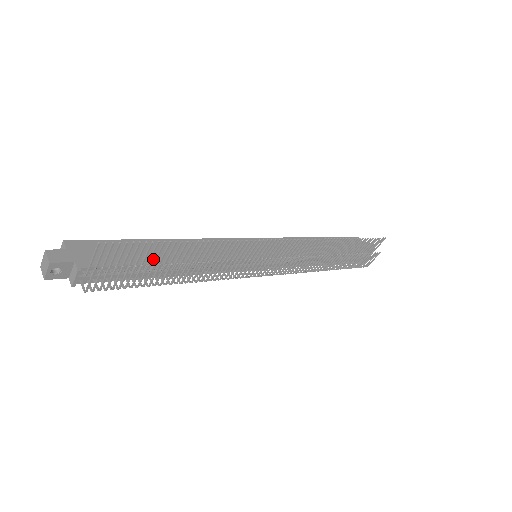
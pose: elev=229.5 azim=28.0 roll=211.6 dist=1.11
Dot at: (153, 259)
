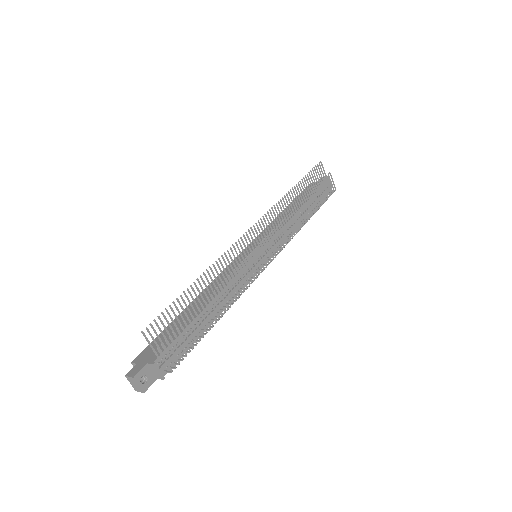
Dot at: occluded
